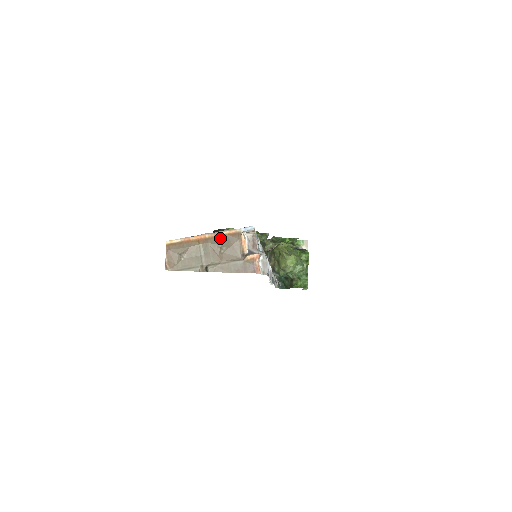
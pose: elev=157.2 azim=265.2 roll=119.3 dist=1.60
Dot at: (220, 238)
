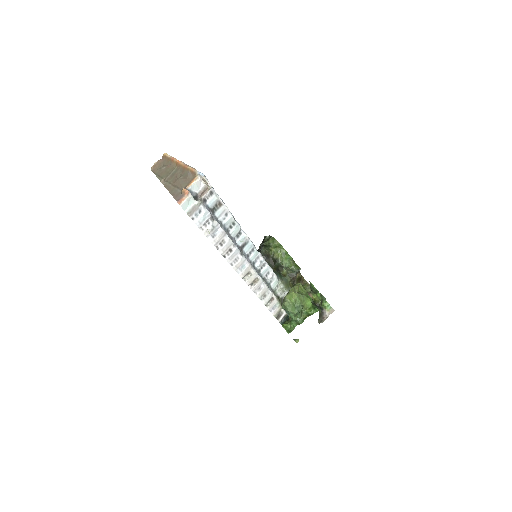
Dot at: (185, 169)
